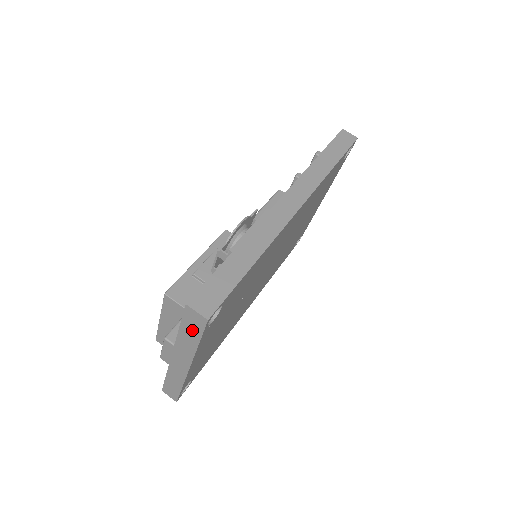
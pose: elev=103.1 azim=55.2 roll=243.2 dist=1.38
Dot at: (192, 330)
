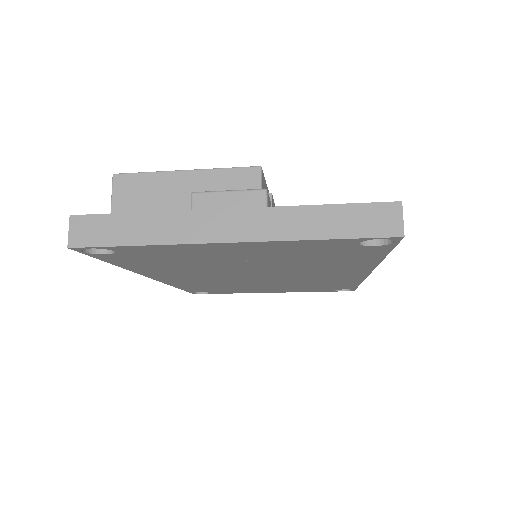
Dot at: (349, 222)
